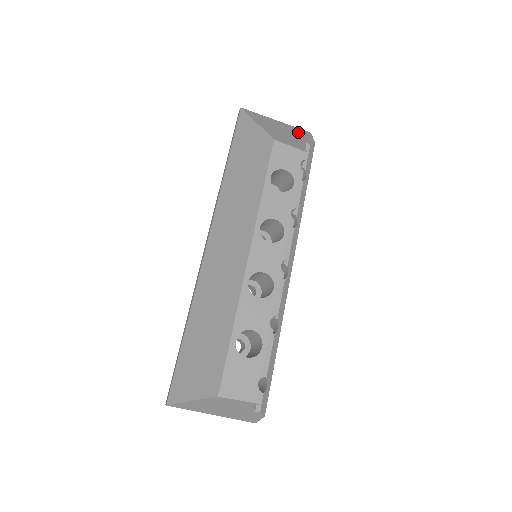
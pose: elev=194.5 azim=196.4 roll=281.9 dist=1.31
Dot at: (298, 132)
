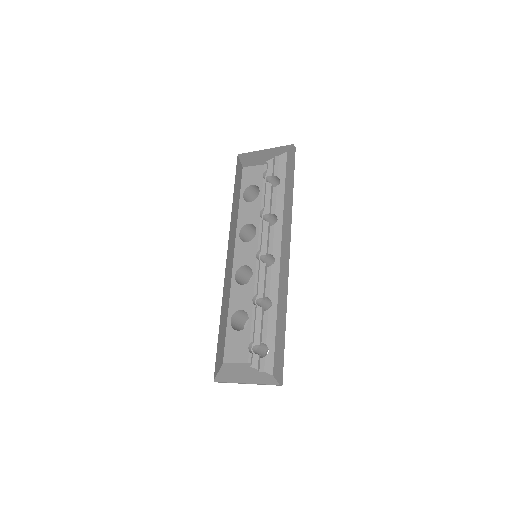
Dot at: (278, 150)
